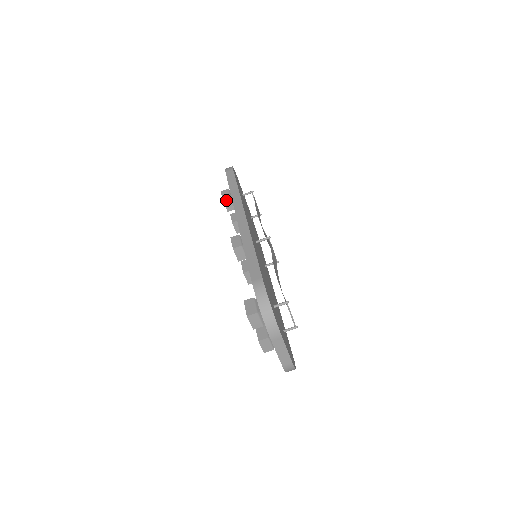
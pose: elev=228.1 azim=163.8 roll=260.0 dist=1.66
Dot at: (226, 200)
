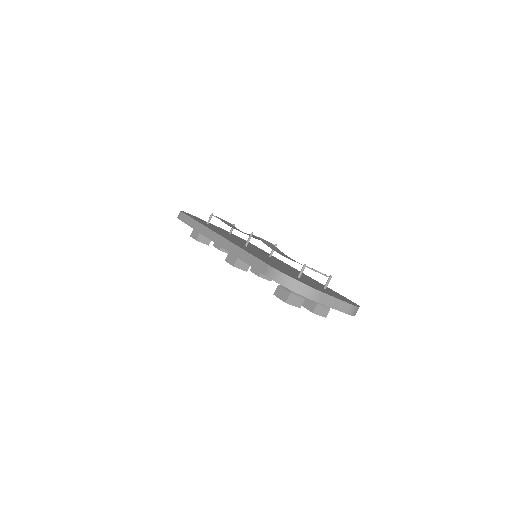
Dot at: (199, 238)
